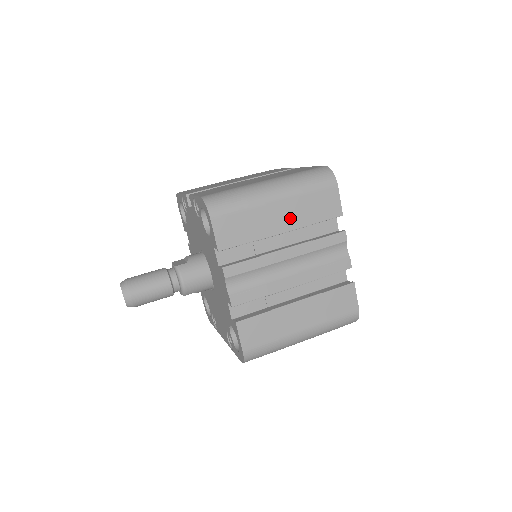
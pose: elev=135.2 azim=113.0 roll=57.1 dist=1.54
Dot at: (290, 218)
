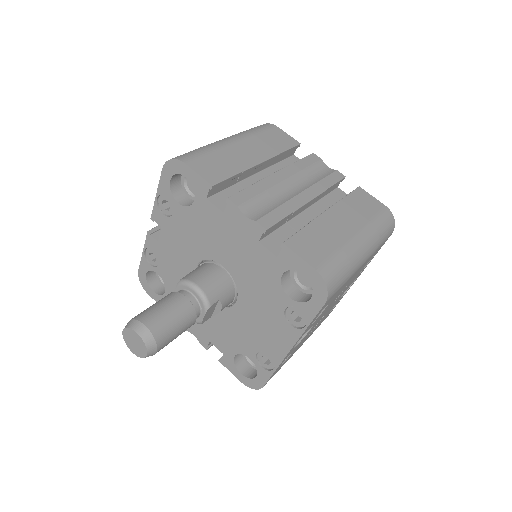
Dot at: (258, 151)
